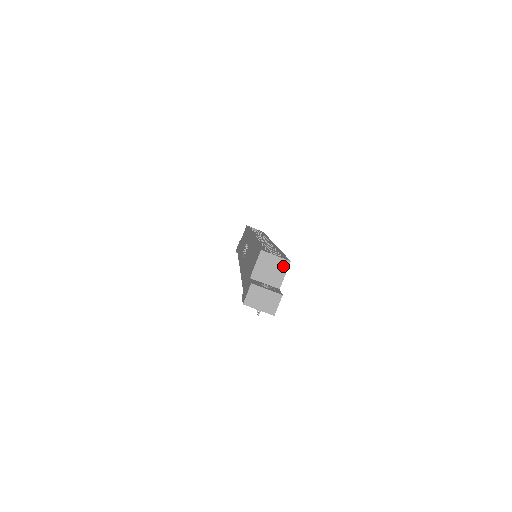
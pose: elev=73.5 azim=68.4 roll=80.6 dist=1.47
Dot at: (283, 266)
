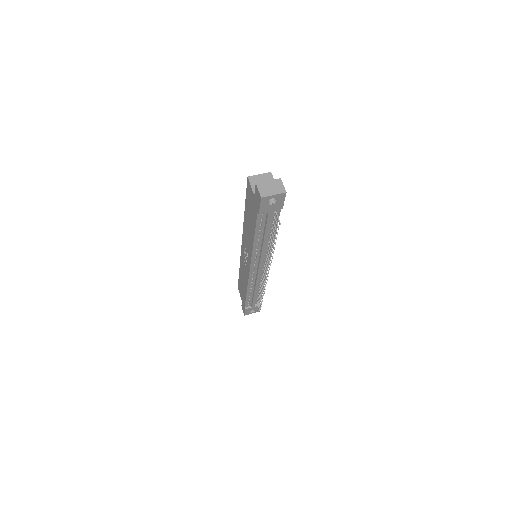
Dot at: (269, 177)
